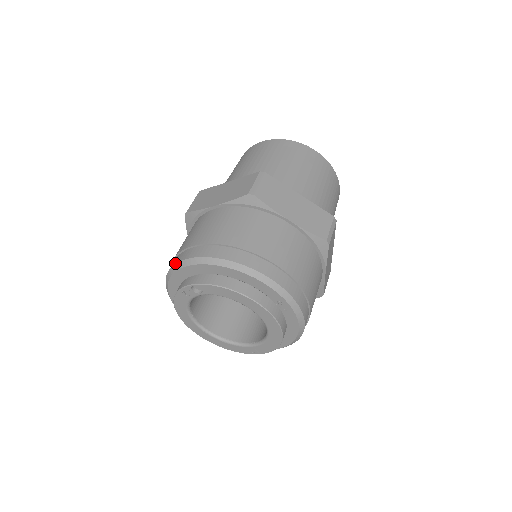
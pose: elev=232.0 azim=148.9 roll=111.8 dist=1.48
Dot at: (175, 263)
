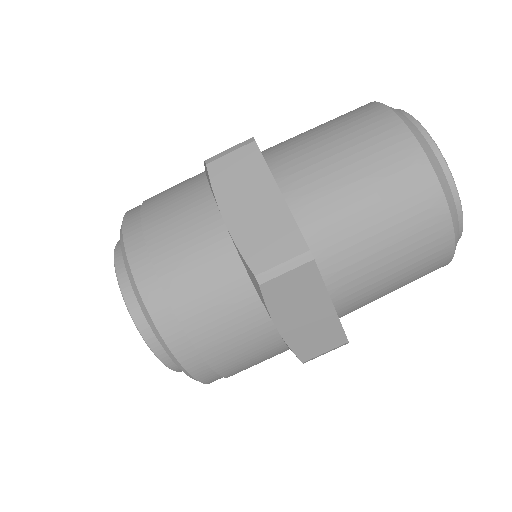
Dot at: (124, 241)
